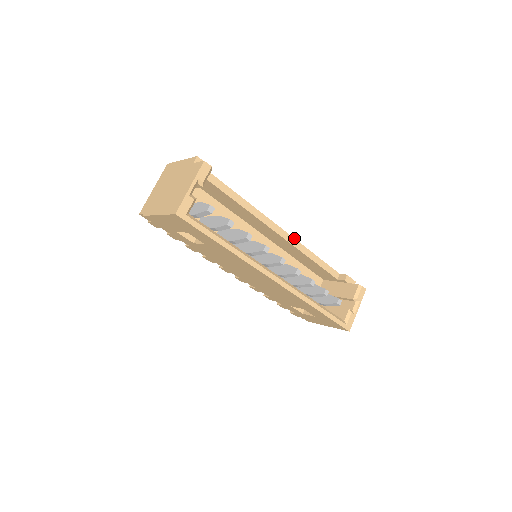
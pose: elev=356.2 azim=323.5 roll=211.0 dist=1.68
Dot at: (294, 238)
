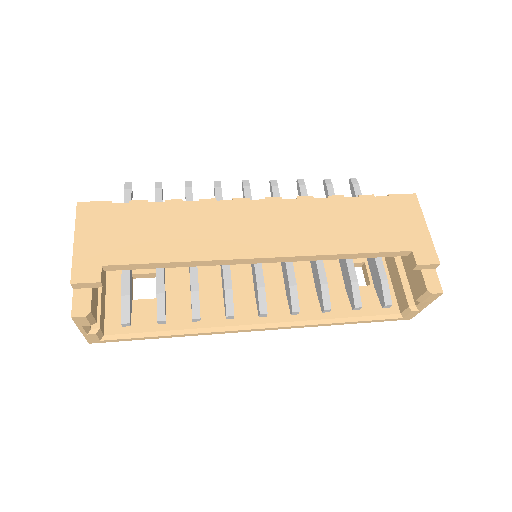
Dot at: (297, 256)
